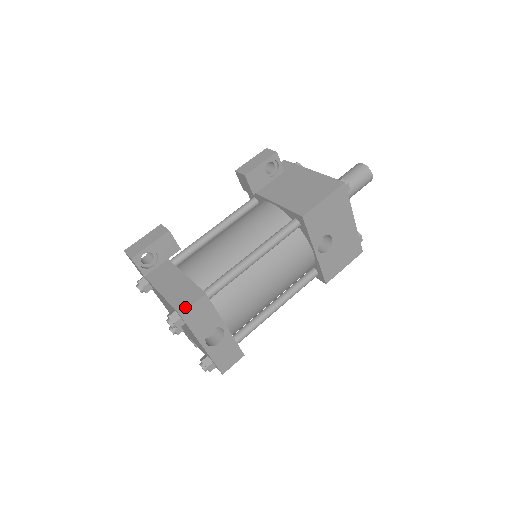
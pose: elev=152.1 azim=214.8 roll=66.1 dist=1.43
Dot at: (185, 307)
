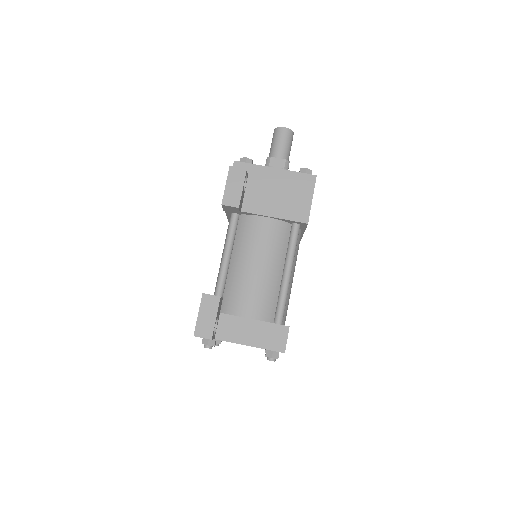
Dot at: (284, 345)
